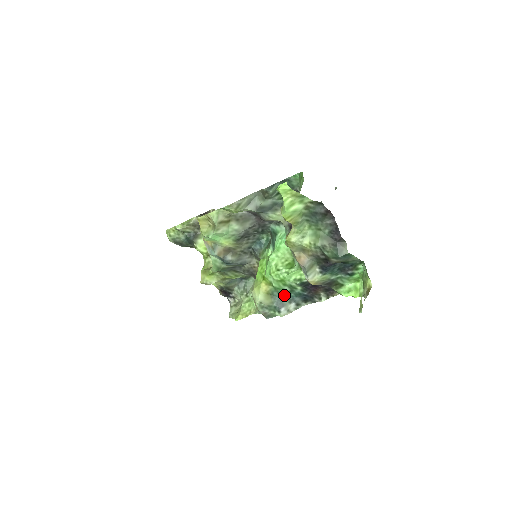
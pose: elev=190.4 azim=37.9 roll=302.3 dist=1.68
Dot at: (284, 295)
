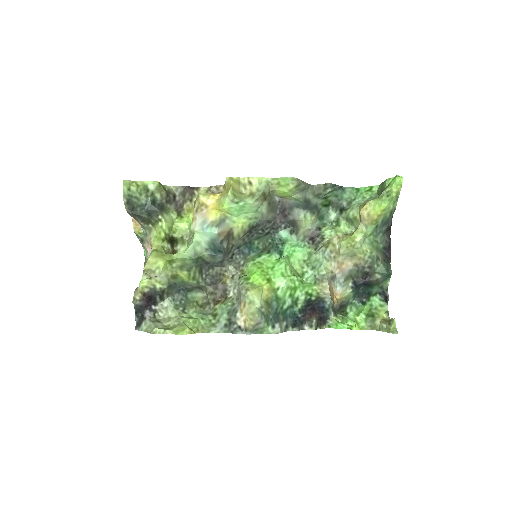
Dot at: (281, 309)
